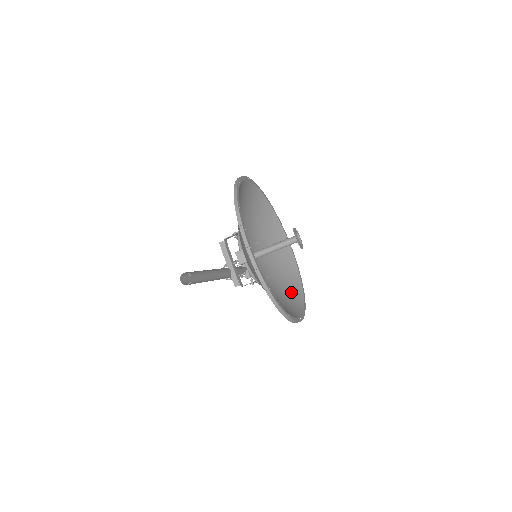
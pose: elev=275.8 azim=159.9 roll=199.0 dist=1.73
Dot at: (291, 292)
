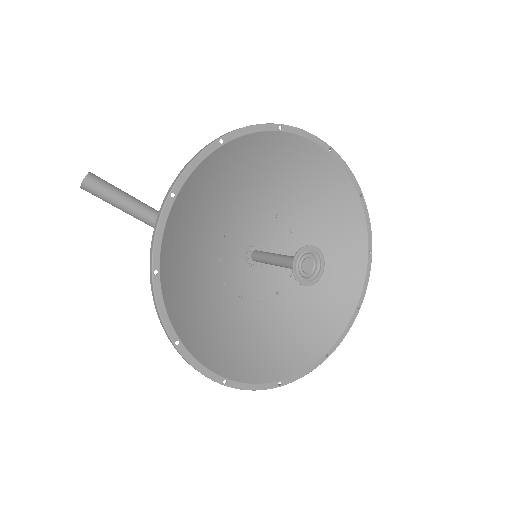
Dot at: (281, 351)
